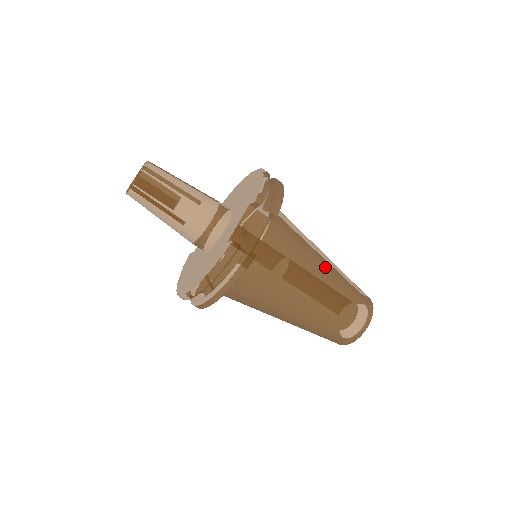
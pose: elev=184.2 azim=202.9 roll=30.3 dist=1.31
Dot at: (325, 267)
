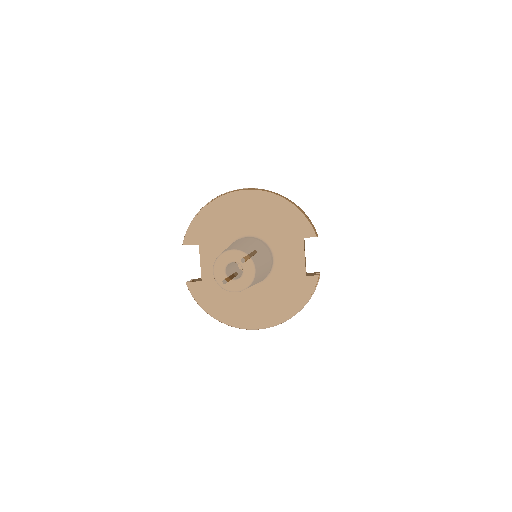
Dot at: occluded
